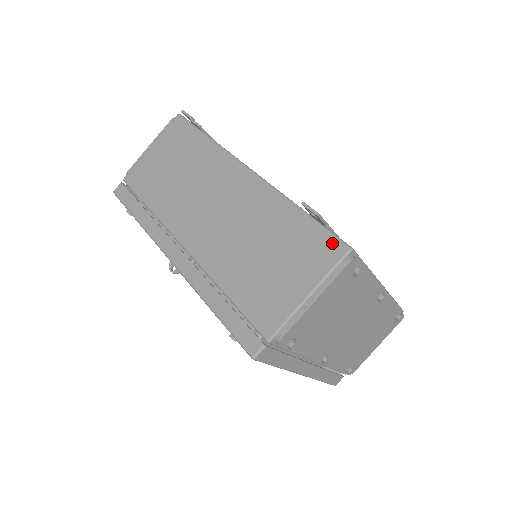
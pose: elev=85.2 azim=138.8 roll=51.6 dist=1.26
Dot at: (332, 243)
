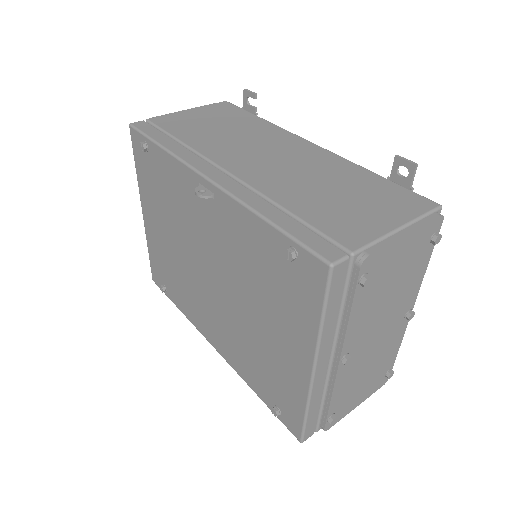
Dot at: (419, 198)
